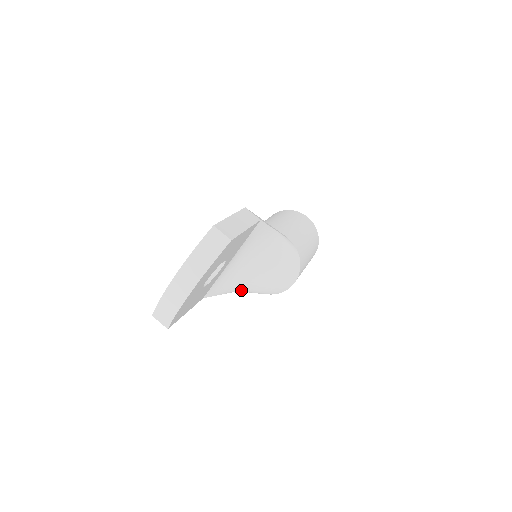
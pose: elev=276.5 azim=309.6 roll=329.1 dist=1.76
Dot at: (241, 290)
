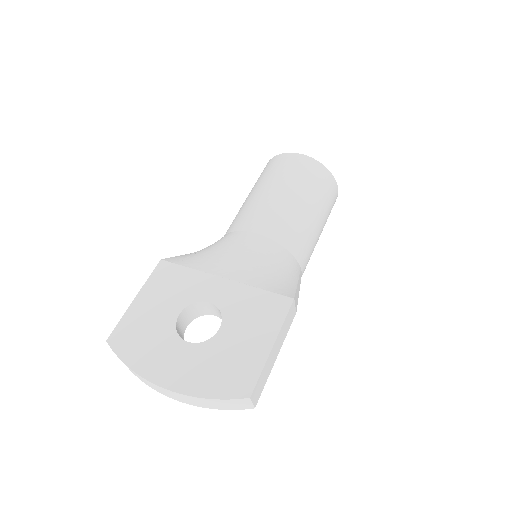
Dot at: occluded
